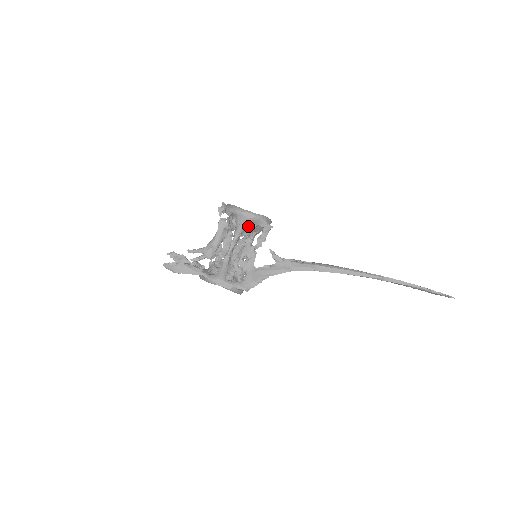
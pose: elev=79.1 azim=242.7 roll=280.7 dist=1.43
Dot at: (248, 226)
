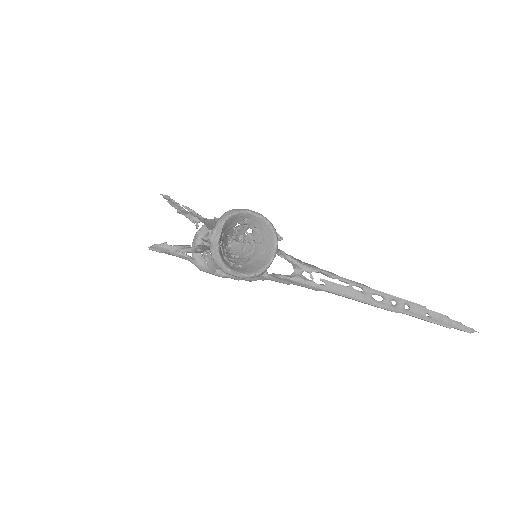
Dot at: (238, 267)
